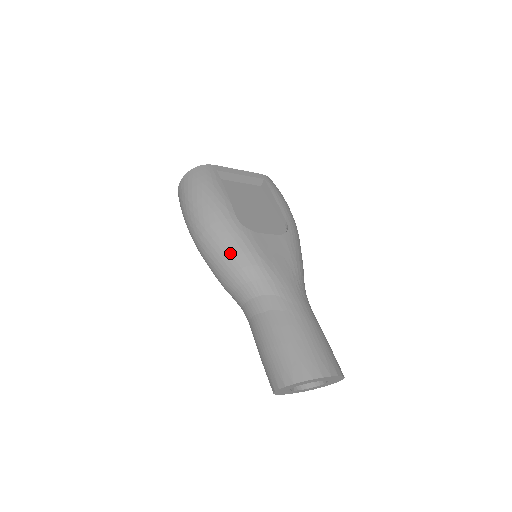
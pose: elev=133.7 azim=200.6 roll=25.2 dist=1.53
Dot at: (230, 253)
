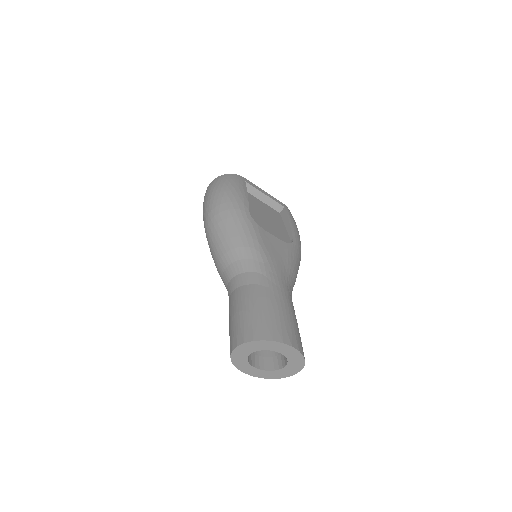
Dot at: (233, 233)
